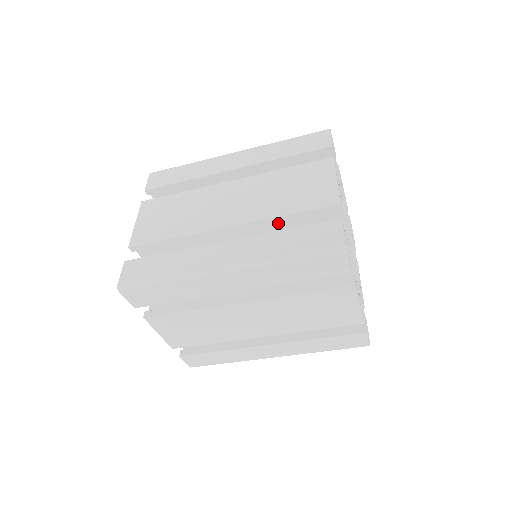
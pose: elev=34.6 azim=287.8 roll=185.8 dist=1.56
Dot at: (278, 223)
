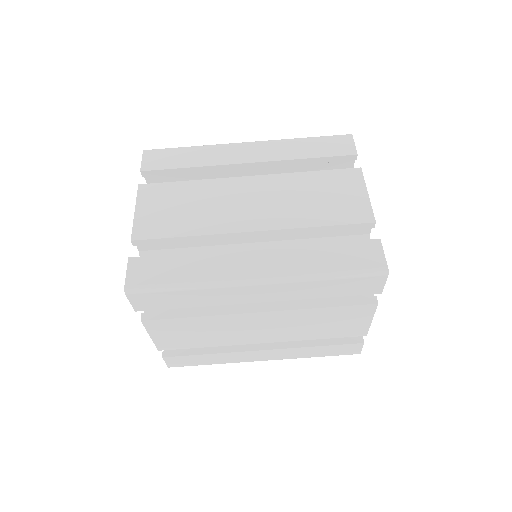
Dot at: occluded
